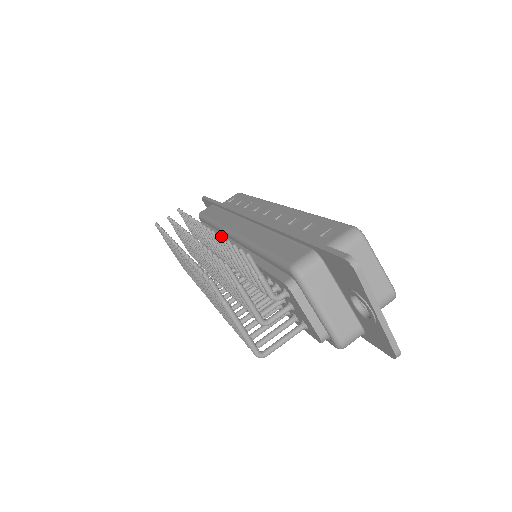
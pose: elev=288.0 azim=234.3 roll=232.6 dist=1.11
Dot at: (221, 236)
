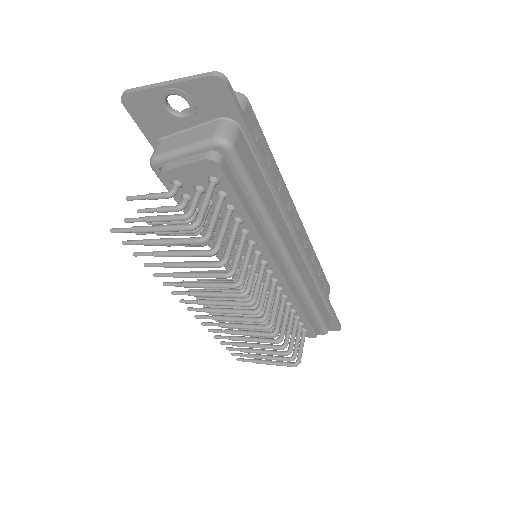
Dot at: occluded
